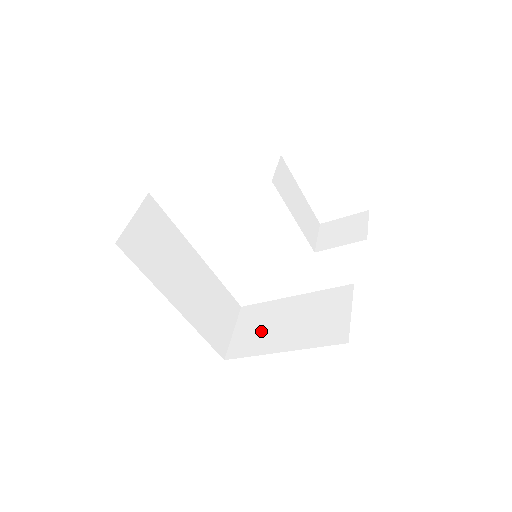
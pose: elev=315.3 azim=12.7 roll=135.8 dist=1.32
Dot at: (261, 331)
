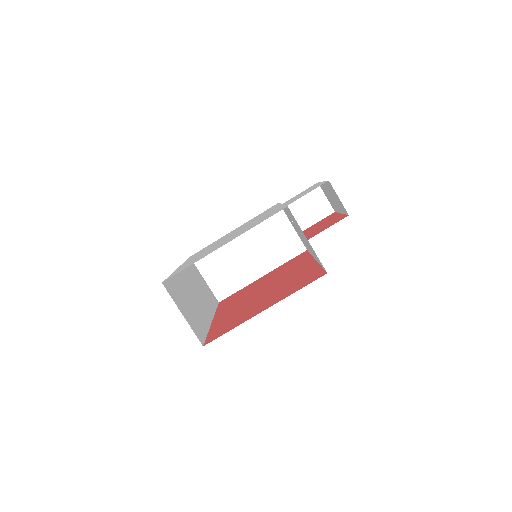
Dot at: (231, 269)
